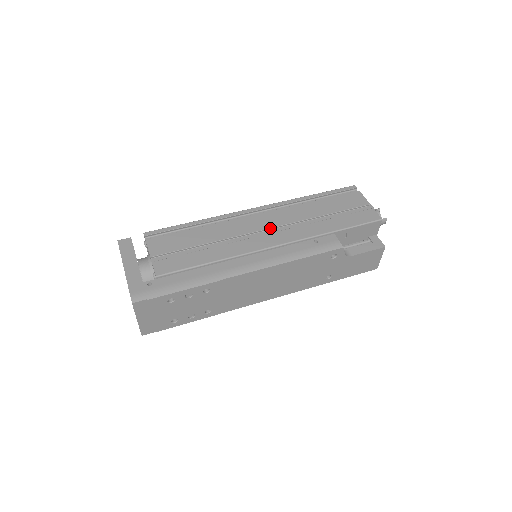
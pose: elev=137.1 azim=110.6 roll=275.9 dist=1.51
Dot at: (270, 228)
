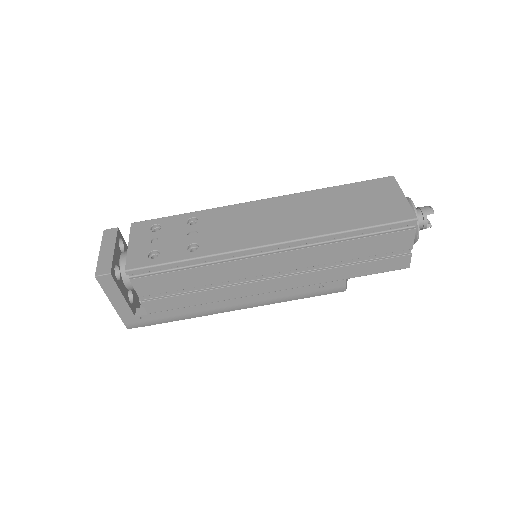
Dot at: (278, 273)
